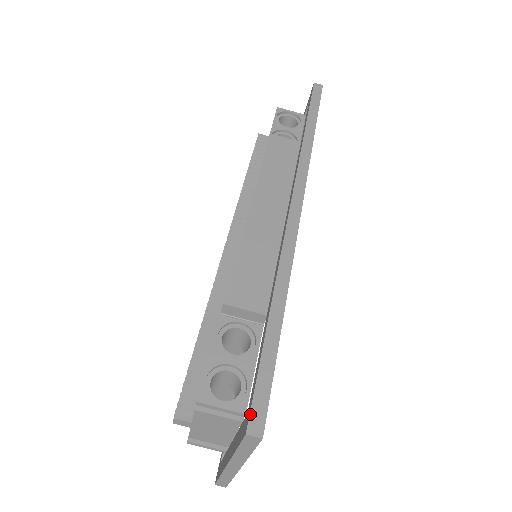
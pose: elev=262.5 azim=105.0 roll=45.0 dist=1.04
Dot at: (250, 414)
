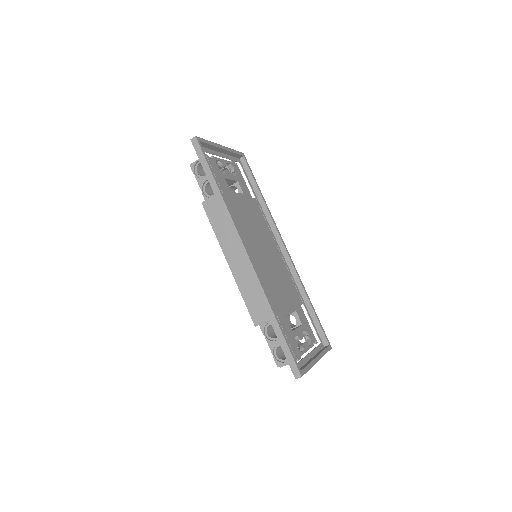
Dot at: (292, 371)
